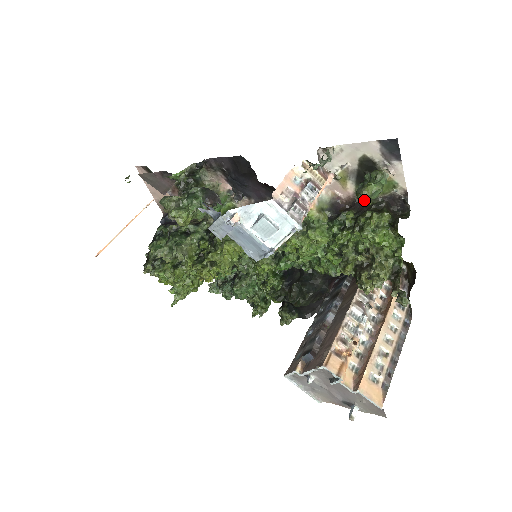
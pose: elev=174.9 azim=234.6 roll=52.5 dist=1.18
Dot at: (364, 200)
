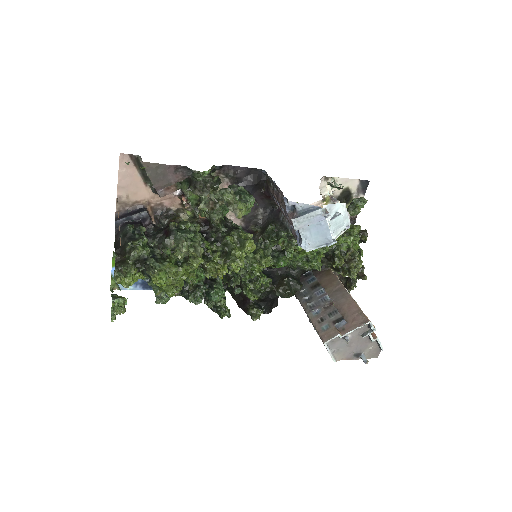
Dot at: occluded
